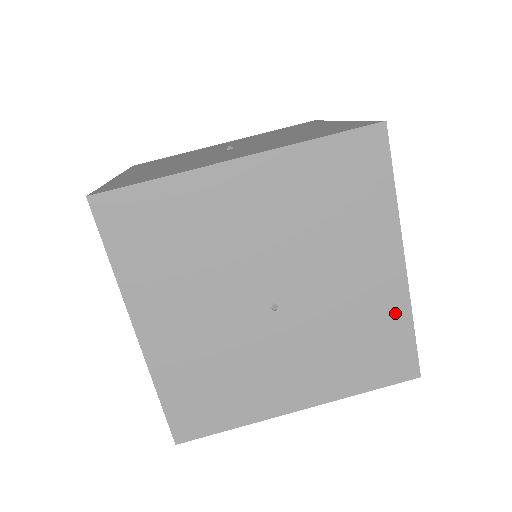
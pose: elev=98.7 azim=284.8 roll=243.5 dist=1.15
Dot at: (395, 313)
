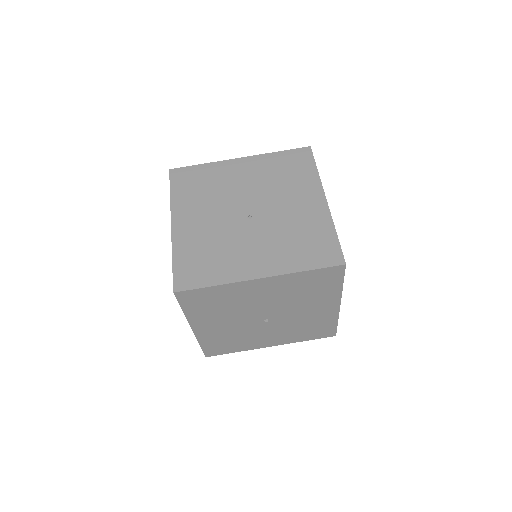
Dot at: (329, 319)
